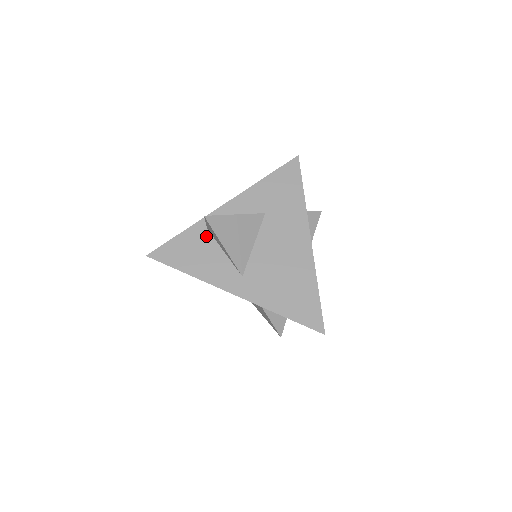
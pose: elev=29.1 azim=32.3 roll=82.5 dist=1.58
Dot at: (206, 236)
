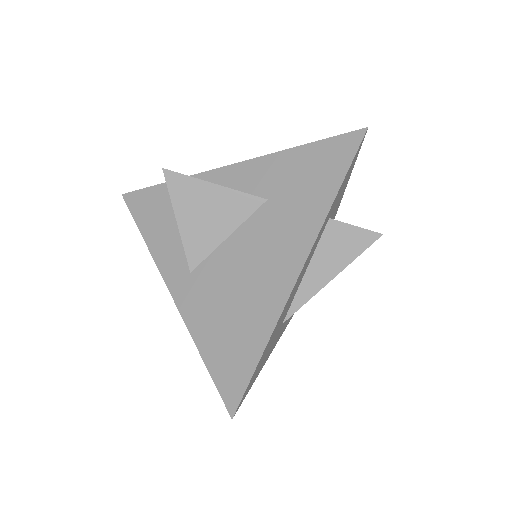
Dot at: occluded
